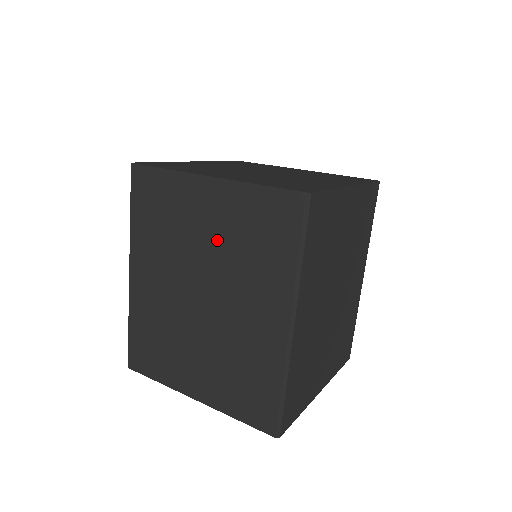
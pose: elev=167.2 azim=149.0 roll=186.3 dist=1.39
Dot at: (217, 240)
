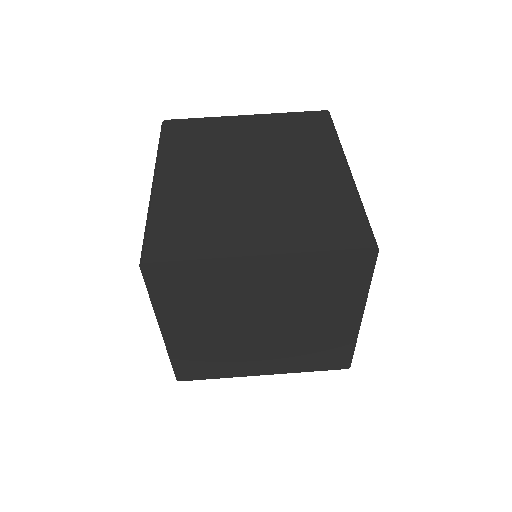
Dot at: occluded
